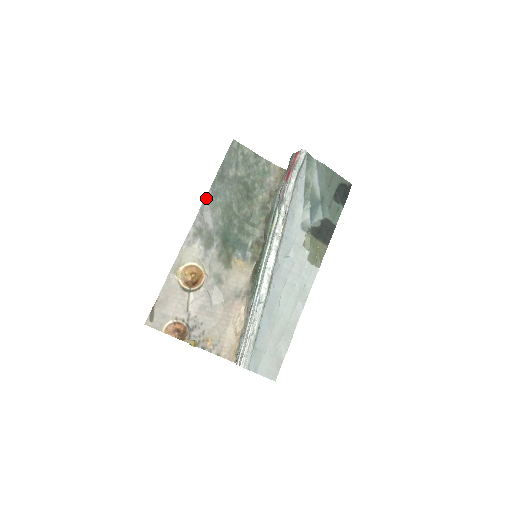
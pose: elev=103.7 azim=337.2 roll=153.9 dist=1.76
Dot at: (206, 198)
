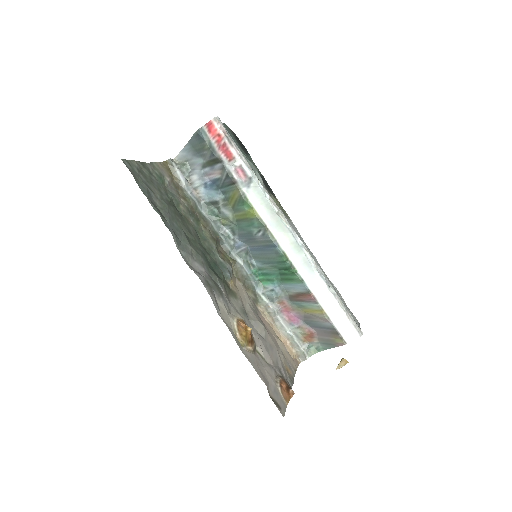
Dot at: (177, 246)
